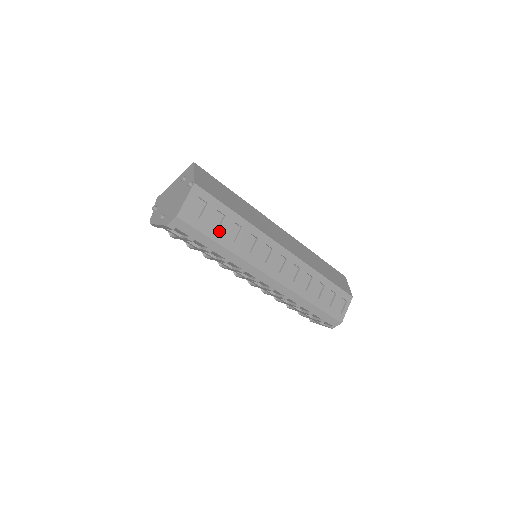
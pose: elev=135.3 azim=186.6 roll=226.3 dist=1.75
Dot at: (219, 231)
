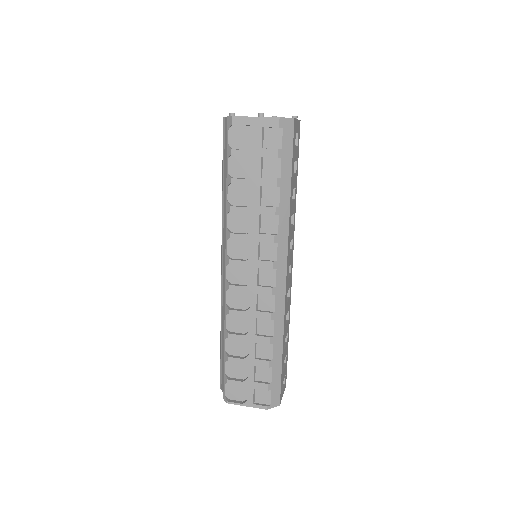
Dot at: (293, 176)
